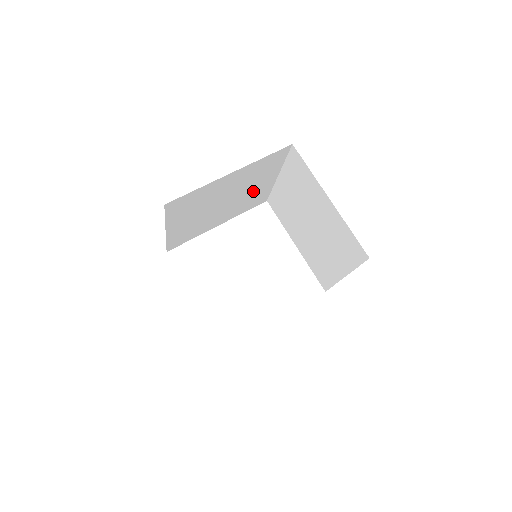
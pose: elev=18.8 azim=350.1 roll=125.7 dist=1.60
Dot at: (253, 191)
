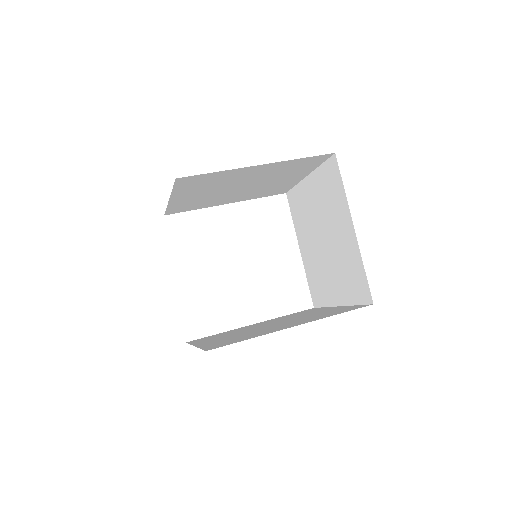
Dot at: (275, 183)
